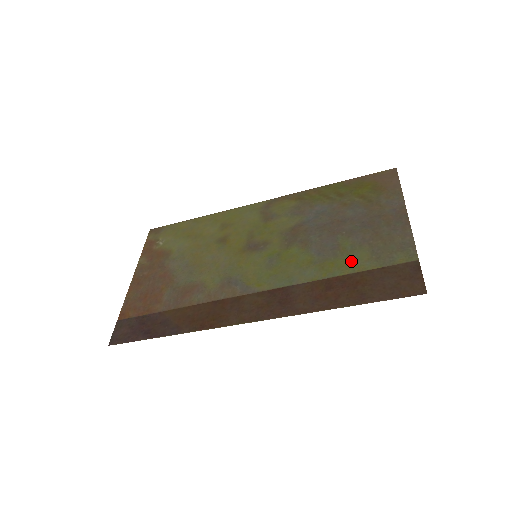
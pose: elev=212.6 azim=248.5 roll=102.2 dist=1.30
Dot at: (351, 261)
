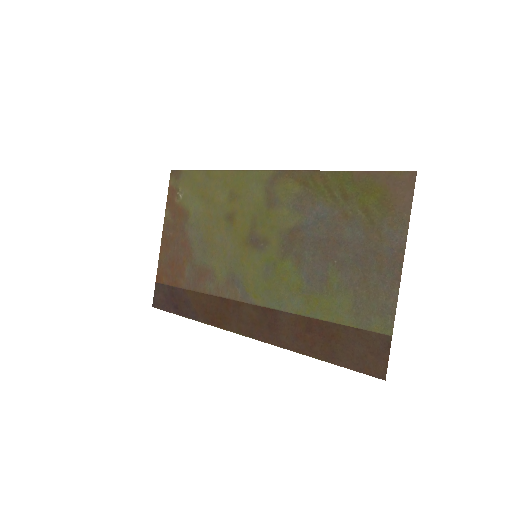
Dot at: (333, 306)
